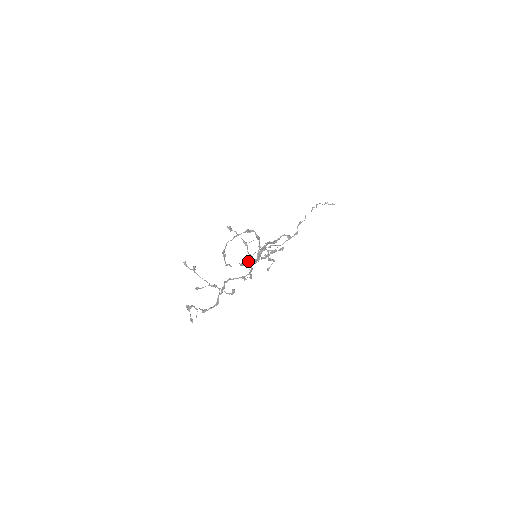
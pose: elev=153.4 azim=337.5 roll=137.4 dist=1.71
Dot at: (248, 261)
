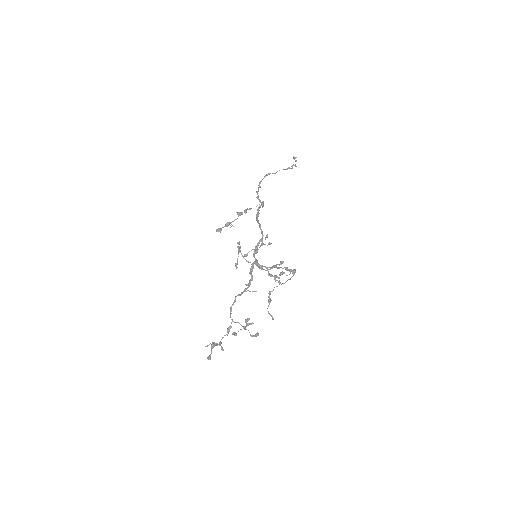
Dot at: (249, 262)
